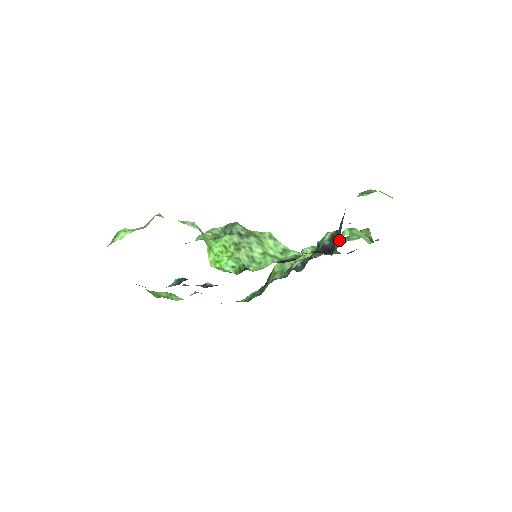
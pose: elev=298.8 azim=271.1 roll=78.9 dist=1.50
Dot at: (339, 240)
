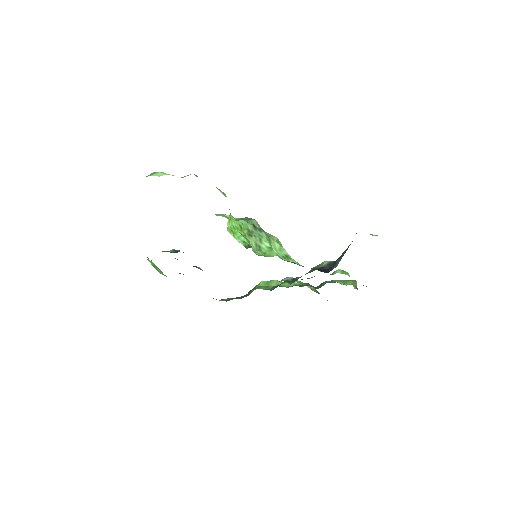
Dot at: occluded
